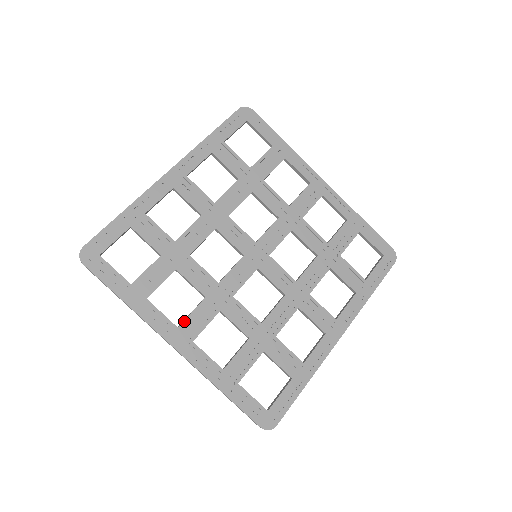
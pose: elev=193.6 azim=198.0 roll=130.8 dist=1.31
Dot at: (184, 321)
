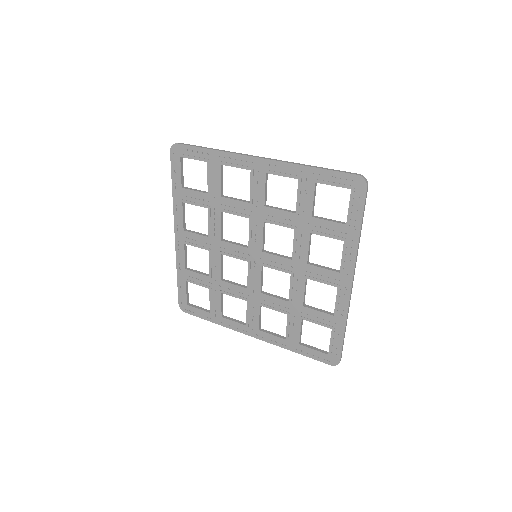
Dot at: (189, 232)
